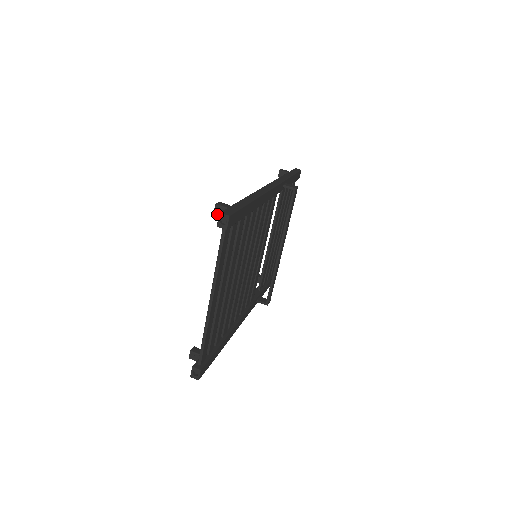
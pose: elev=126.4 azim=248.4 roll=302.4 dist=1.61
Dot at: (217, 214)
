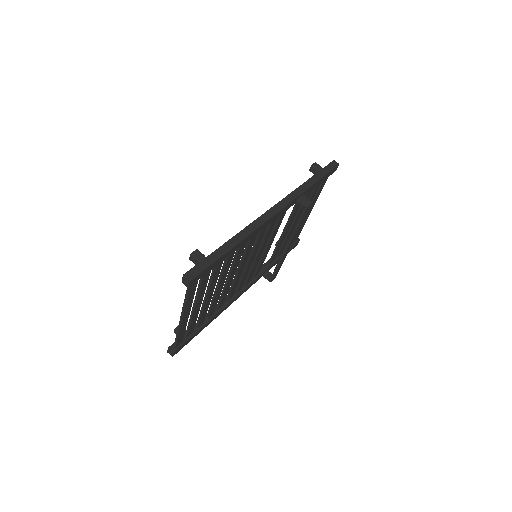
Dot at: occluded
